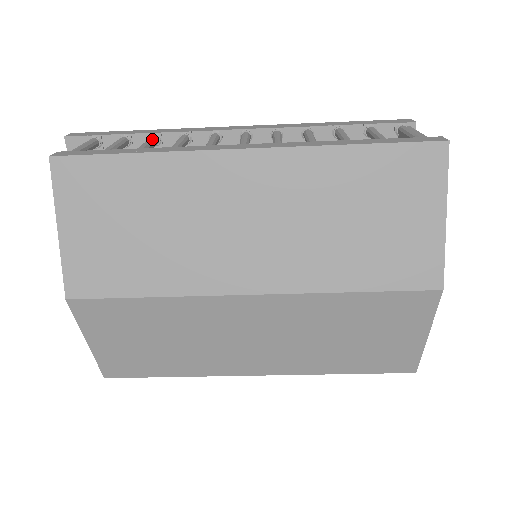
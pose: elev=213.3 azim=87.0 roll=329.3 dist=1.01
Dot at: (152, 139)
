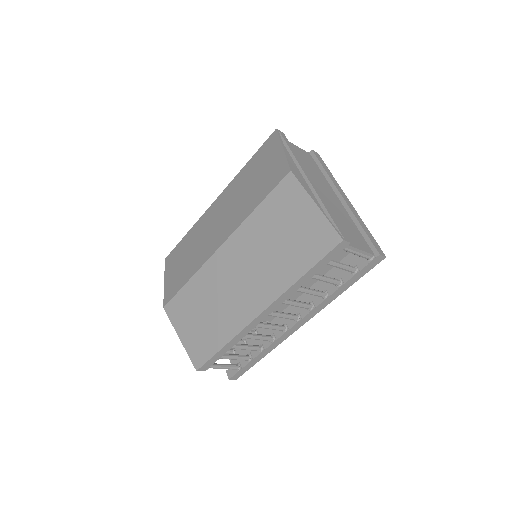
Dot at: occluded
